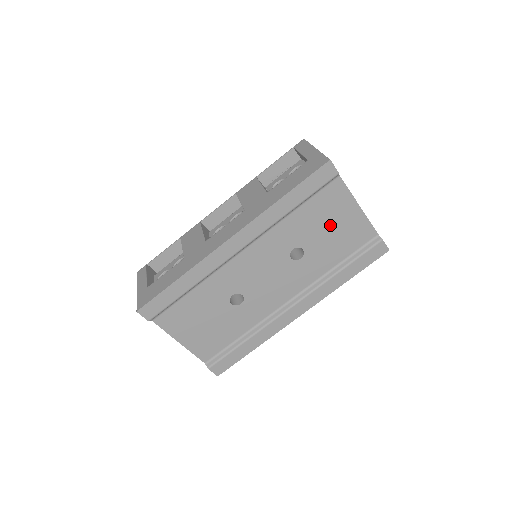
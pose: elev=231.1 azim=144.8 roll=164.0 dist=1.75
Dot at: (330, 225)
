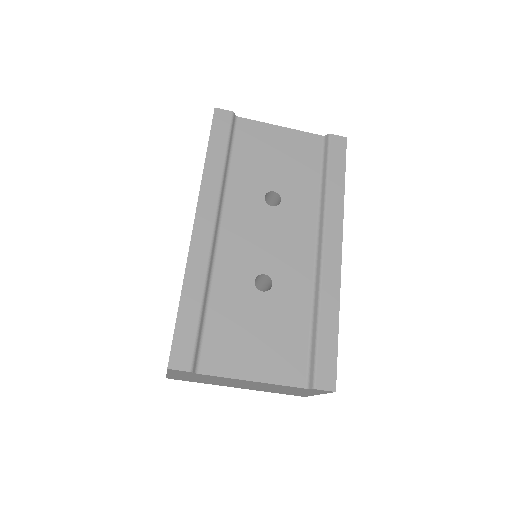
Dot at: (274, 156)
